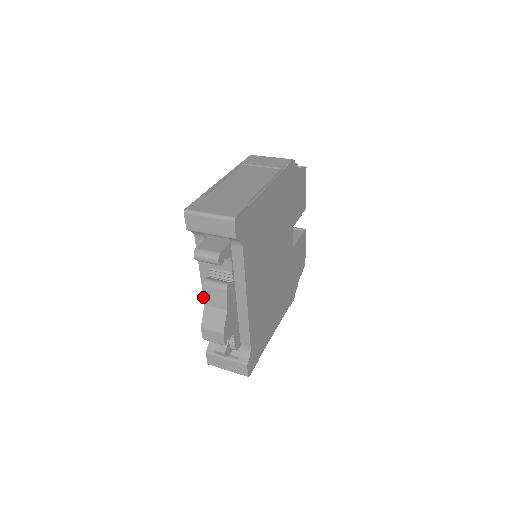
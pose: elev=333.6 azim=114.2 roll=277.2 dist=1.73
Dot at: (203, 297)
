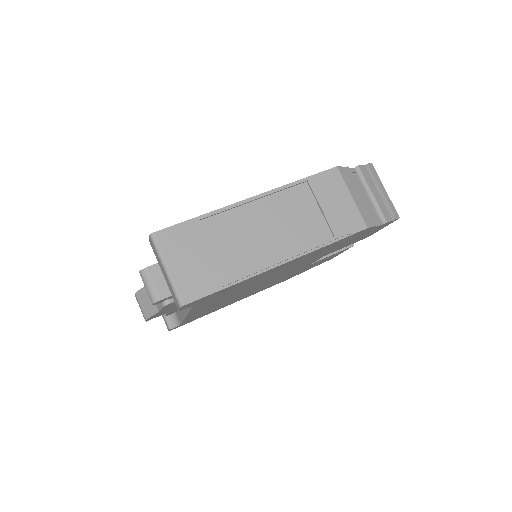
Dot at: occluded
